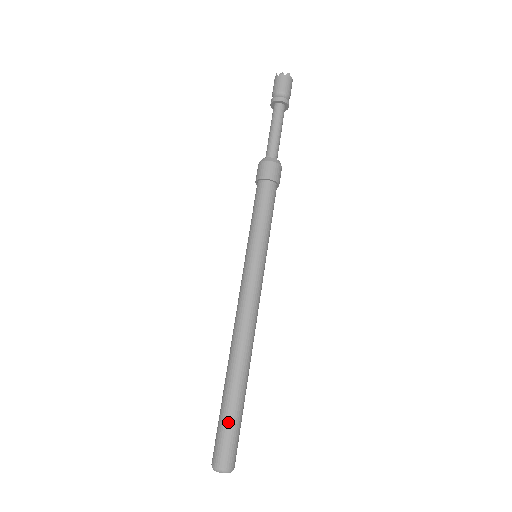
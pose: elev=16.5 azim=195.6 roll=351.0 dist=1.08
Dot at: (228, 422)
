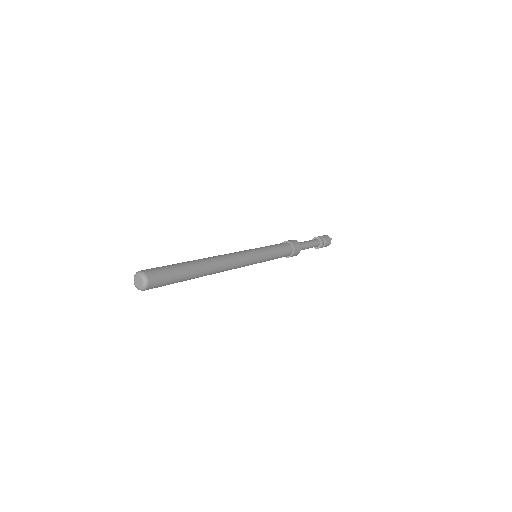
Dot at: (173, 267)
